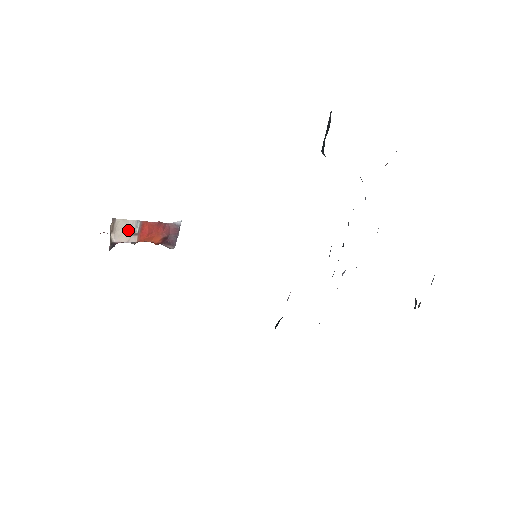
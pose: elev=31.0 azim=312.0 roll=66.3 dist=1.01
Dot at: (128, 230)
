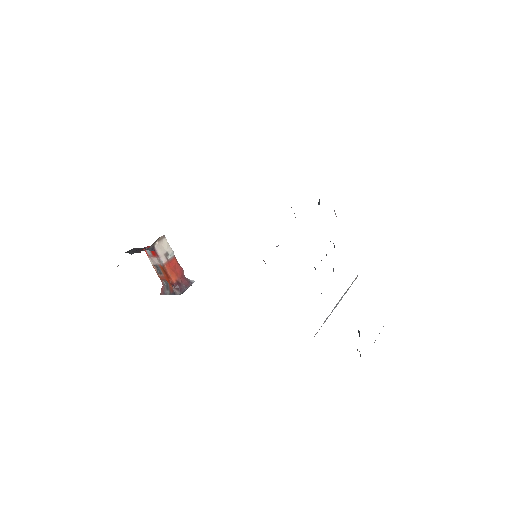
Dot at: (165, 251)
